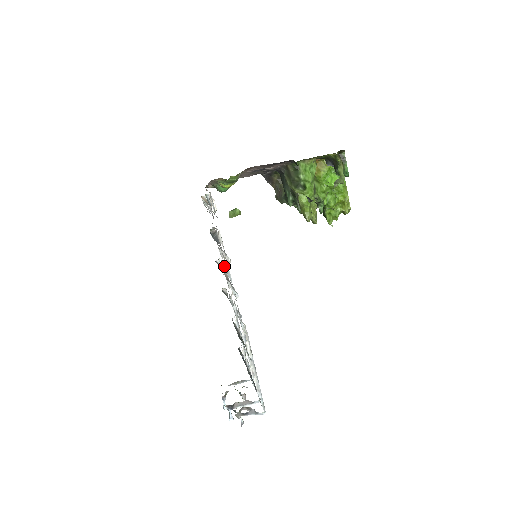
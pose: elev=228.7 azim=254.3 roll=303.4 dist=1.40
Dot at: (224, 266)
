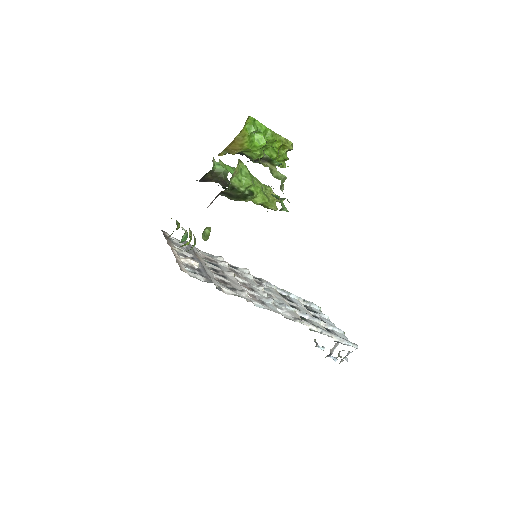
Dot at: occluded
